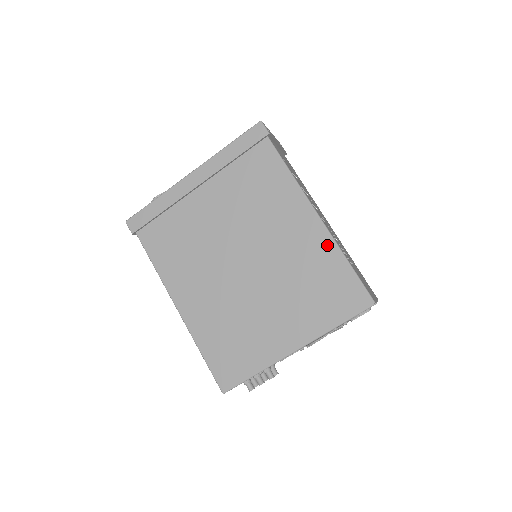
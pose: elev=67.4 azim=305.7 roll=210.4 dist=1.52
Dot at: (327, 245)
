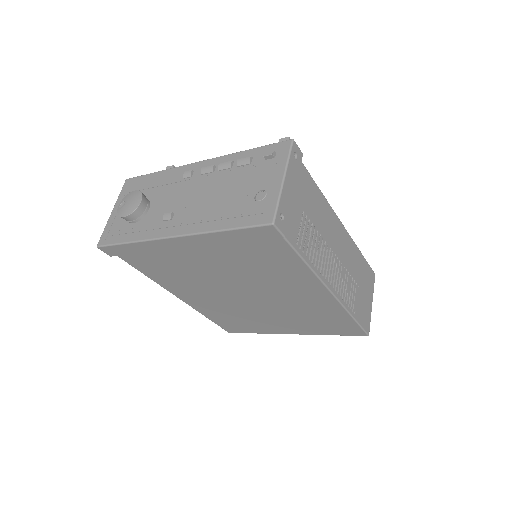
Dot at: (336, 308)
